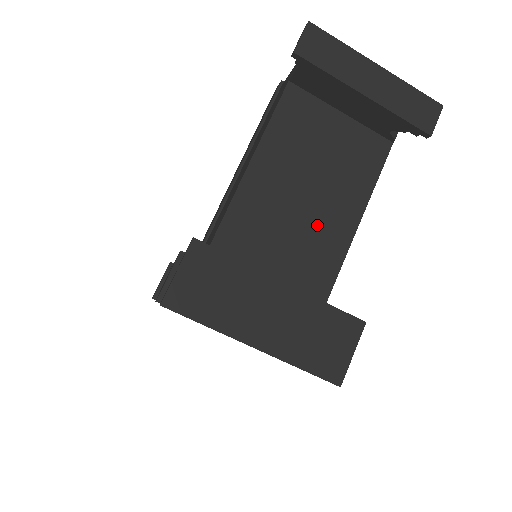
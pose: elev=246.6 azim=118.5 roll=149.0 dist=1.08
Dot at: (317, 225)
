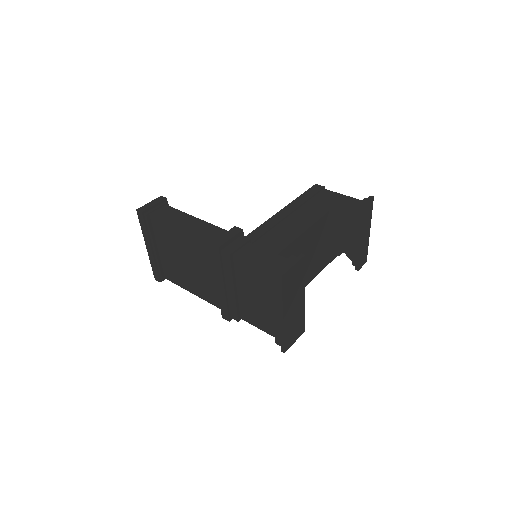
Dot at: occluded
